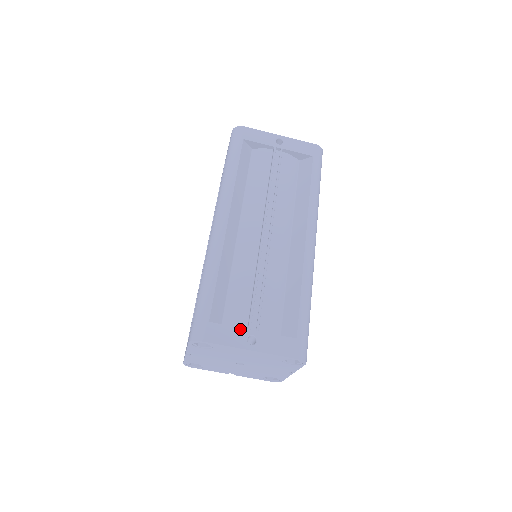
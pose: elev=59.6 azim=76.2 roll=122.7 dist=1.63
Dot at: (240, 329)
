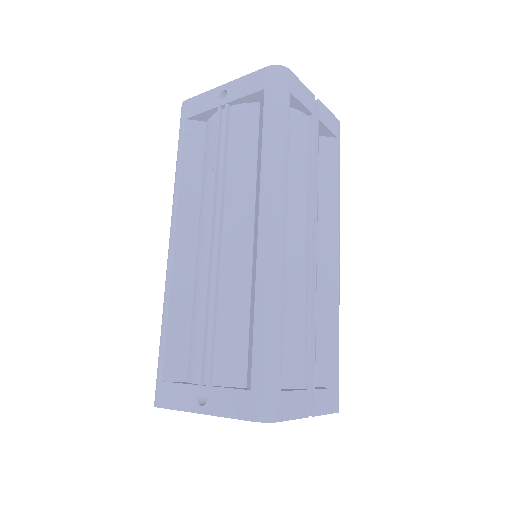
Dot at: (190, 386)
